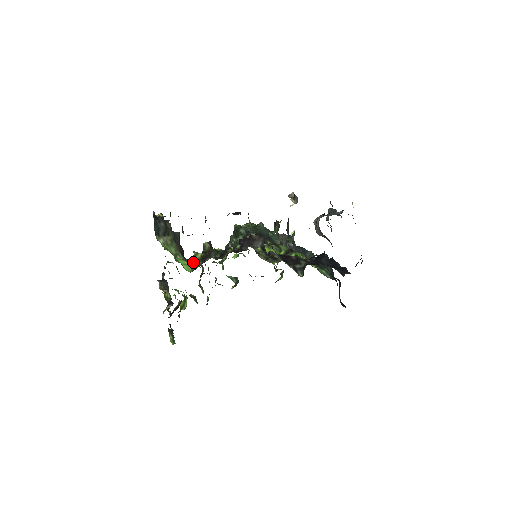
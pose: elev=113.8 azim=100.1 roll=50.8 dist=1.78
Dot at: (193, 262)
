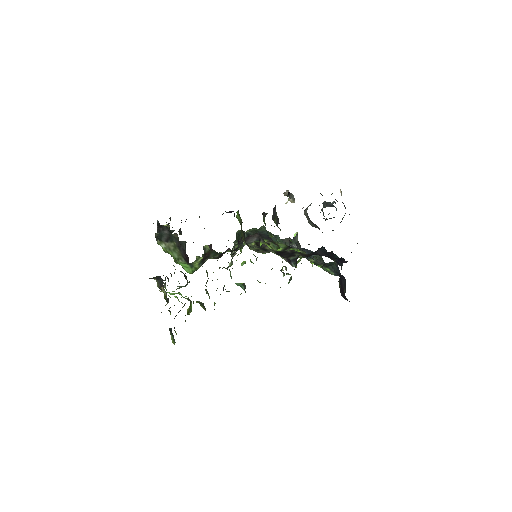
Dot at: (194, 265)
